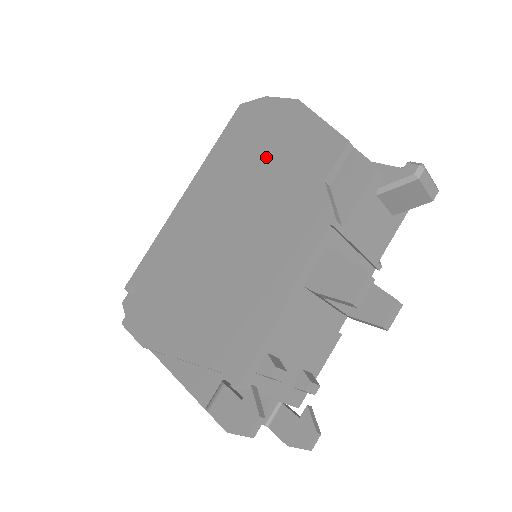
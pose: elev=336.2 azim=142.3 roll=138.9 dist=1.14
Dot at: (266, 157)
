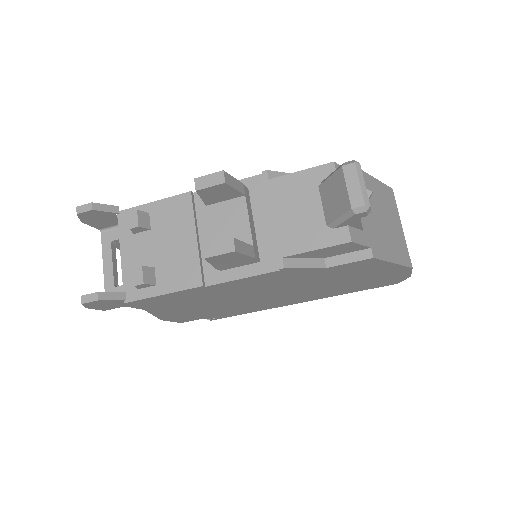
Dot at: occluded
